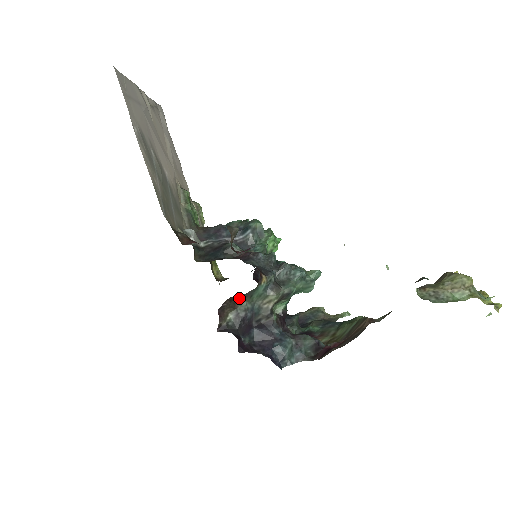
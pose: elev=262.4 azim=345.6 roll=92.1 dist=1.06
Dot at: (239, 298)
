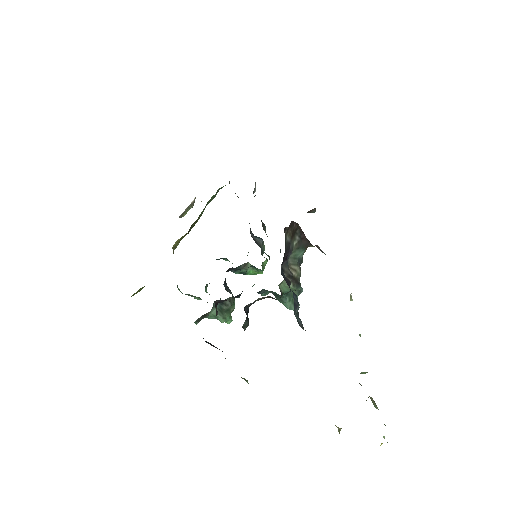
Dot at: (297, 237)
